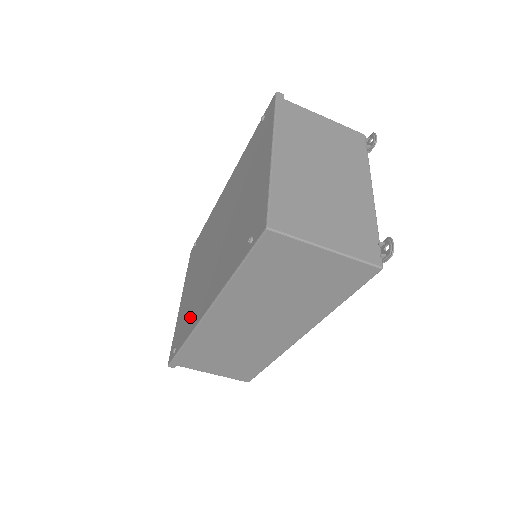
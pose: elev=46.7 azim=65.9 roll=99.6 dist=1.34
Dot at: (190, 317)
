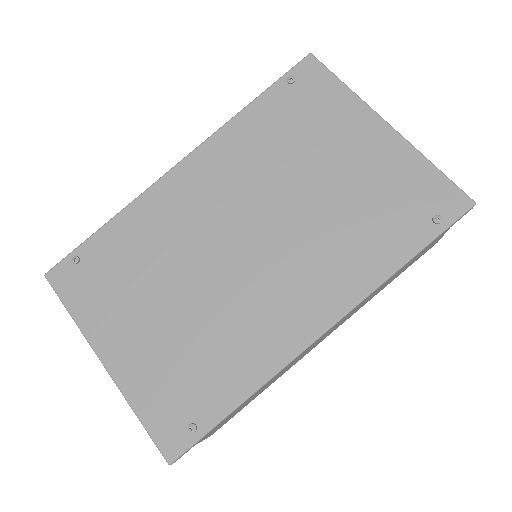
Dot at: (233, 359)
